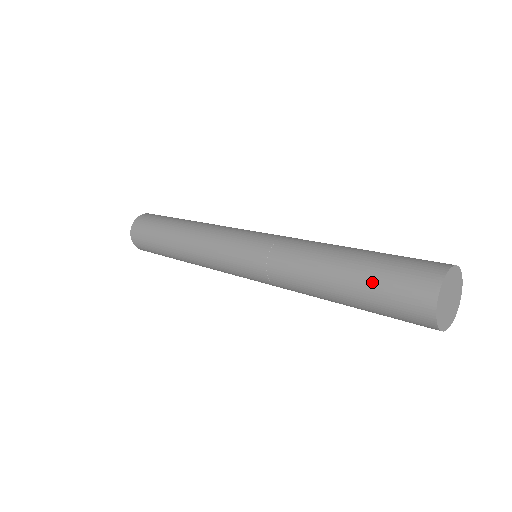
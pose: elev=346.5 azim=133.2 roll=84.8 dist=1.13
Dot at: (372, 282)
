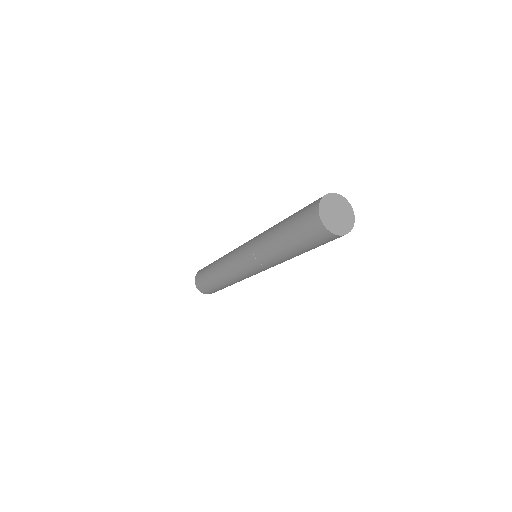
Dot at: occluded
